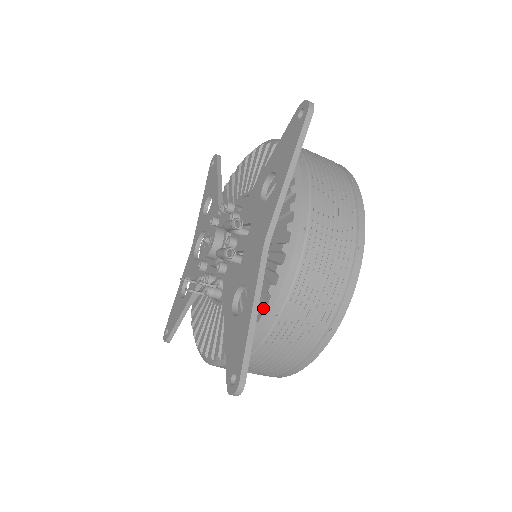
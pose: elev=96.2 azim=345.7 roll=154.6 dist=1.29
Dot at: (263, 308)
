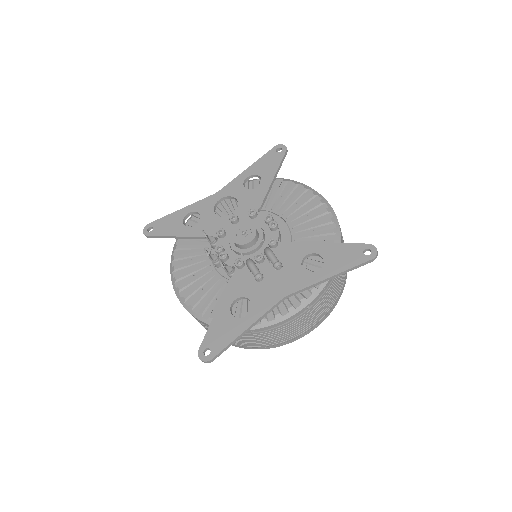
Dot at: occluded
